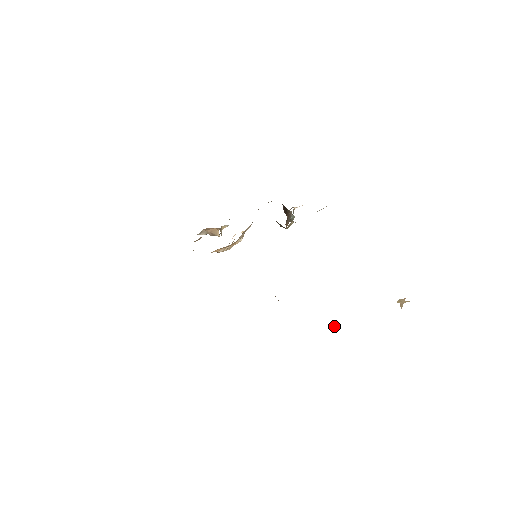
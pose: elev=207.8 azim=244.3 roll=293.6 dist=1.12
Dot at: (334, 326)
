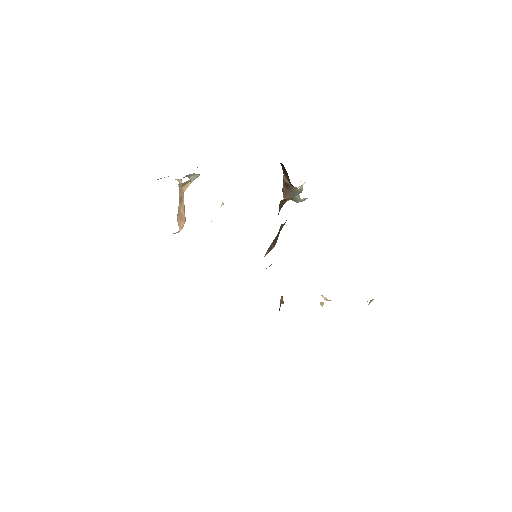
Dot at: (321, 304)
